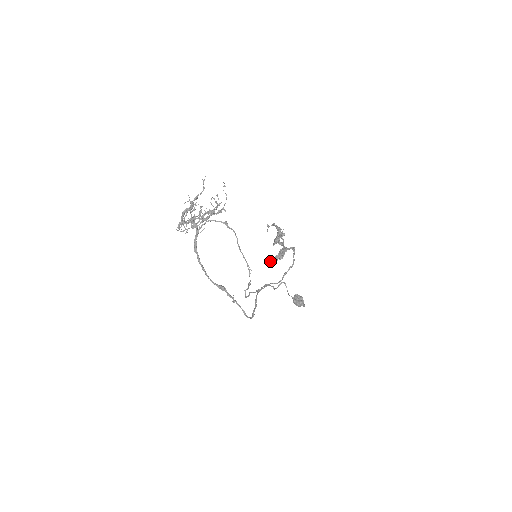
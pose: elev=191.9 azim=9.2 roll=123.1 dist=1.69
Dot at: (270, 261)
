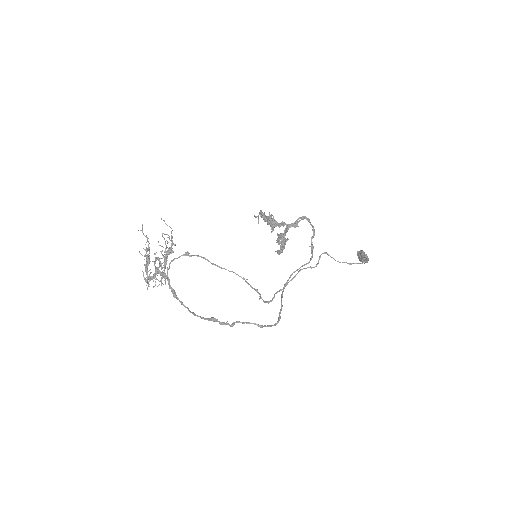
Dot at: occluded
